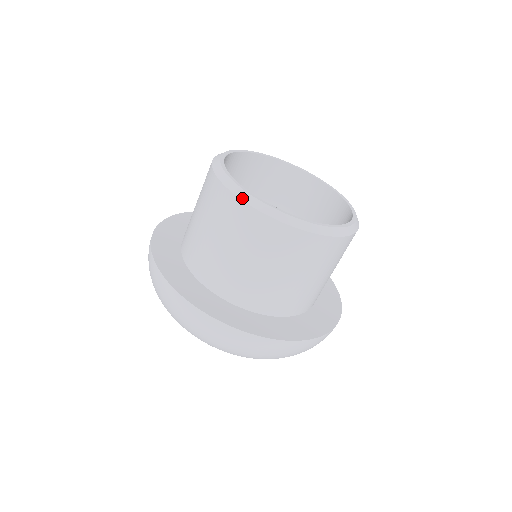
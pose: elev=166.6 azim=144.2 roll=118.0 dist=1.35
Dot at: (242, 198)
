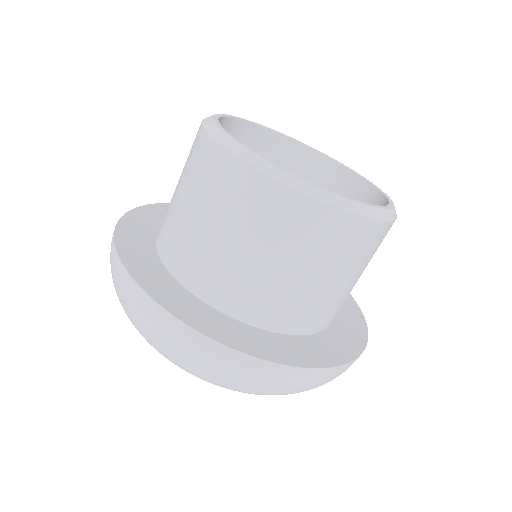
Dot at: (214, 136)
